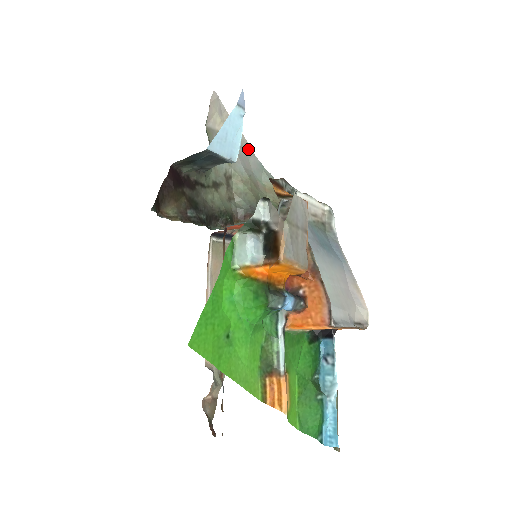
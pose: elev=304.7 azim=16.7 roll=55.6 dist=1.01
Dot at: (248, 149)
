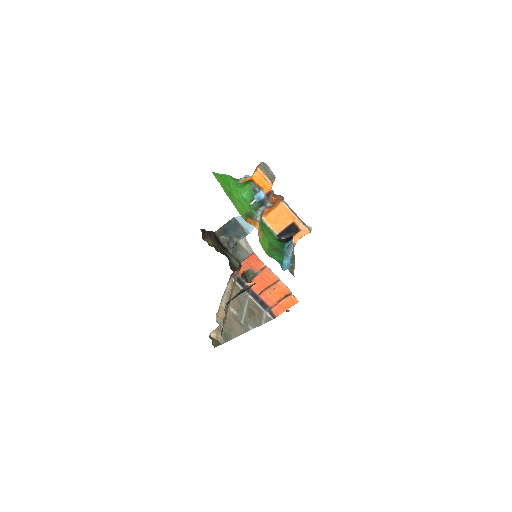
Dot at: occluded
